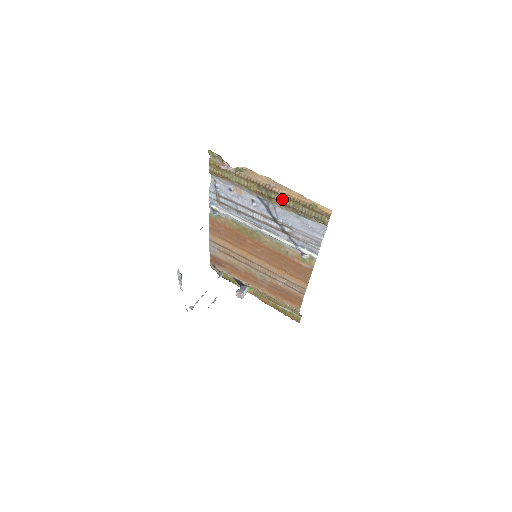
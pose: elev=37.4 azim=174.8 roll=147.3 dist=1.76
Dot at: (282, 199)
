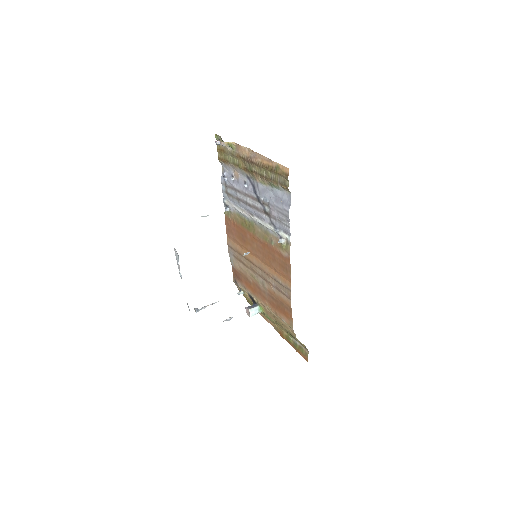
Dot at: (259, 170)
